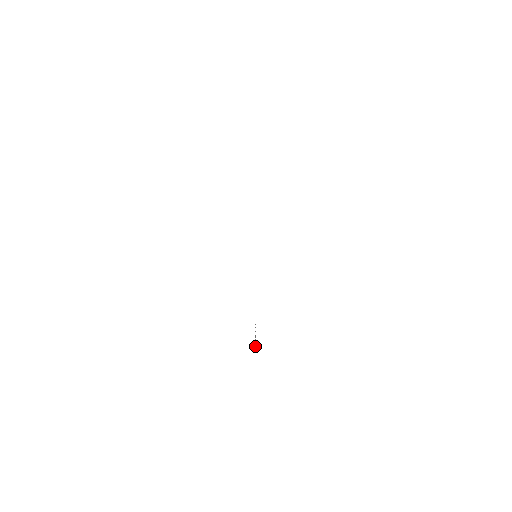
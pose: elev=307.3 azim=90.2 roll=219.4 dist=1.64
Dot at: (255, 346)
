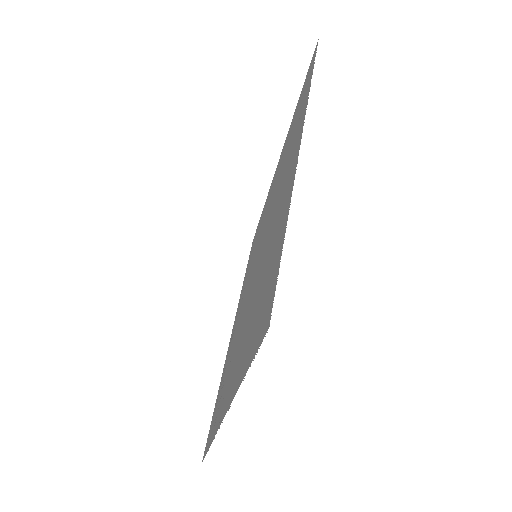
Dot at: (210, 429)
